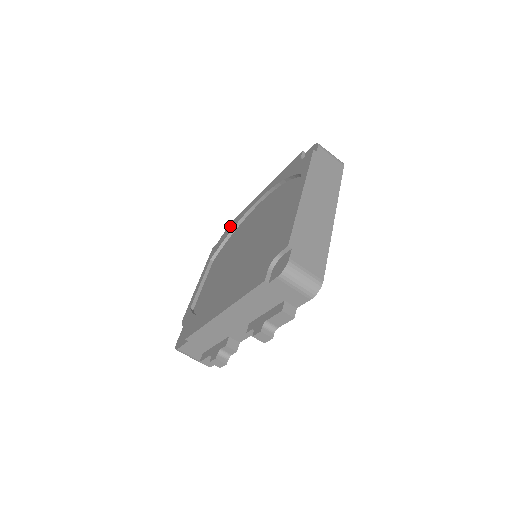
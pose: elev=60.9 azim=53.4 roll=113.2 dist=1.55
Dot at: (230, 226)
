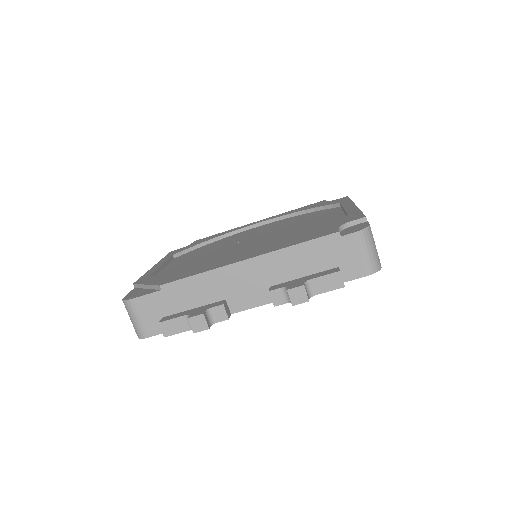
Dot at: (205, 239)
